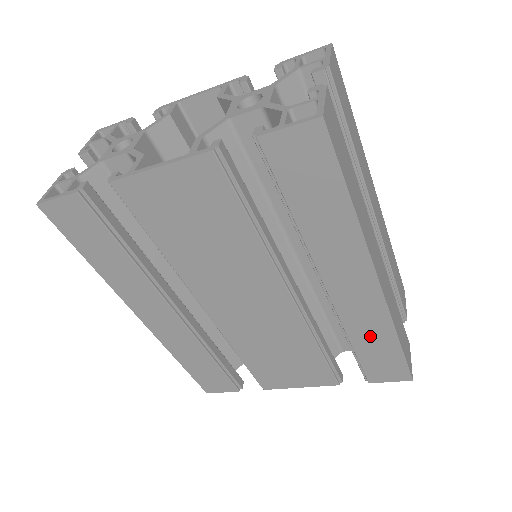
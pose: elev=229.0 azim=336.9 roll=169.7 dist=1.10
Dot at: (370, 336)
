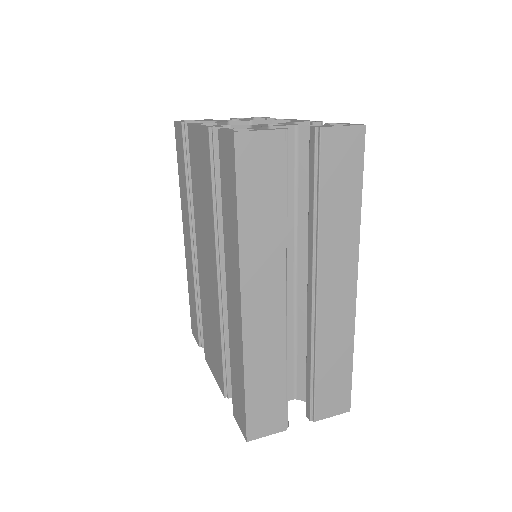
Dot at: (236, 360)
